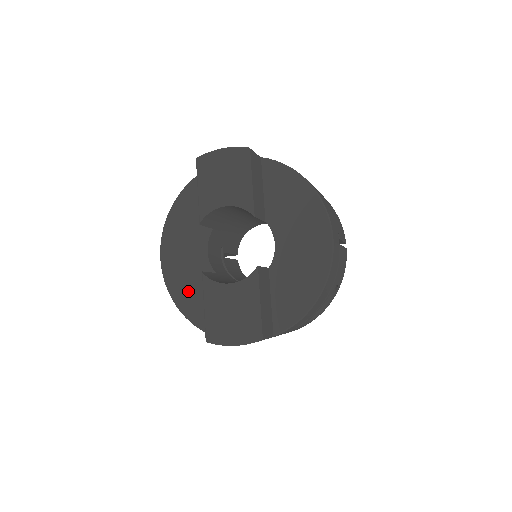
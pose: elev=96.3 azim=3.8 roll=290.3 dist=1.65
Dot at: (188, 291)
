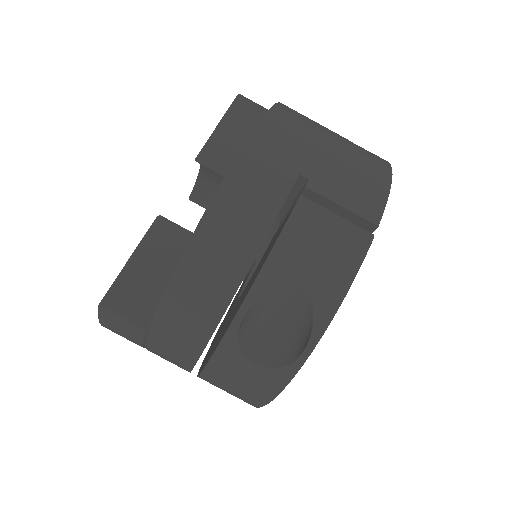
Dot at: occluded
